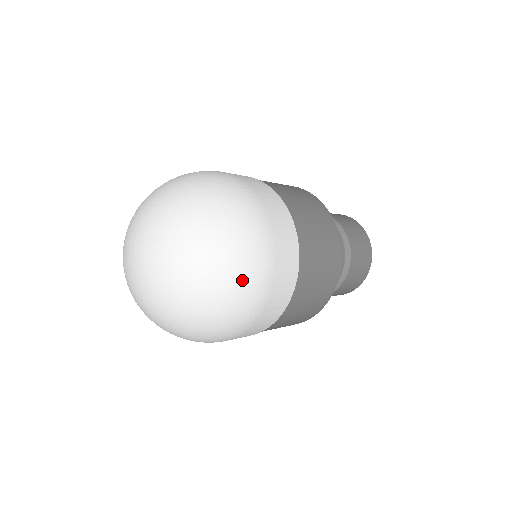
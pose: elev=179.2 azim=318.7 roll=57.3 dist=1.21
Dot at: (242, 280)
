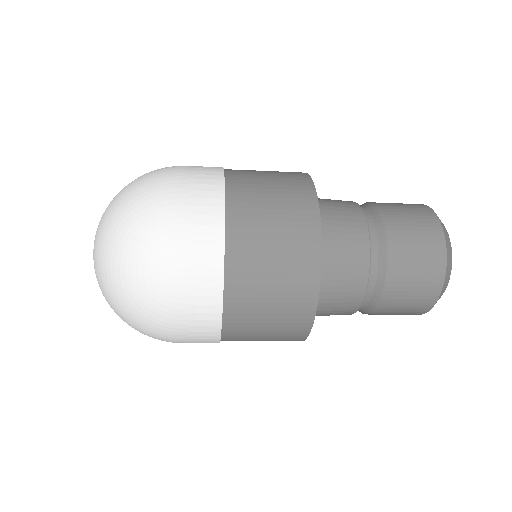
Dot at: (138, 241)
